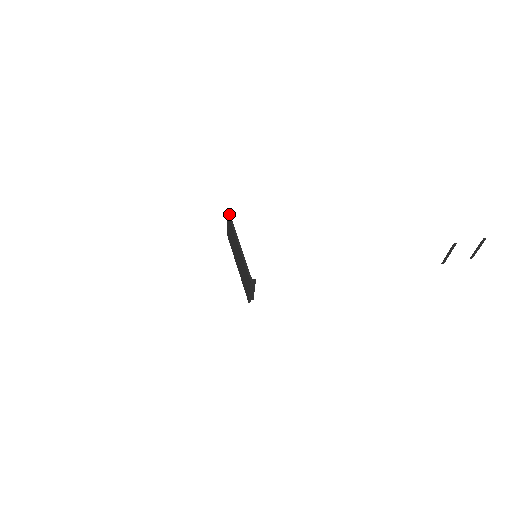
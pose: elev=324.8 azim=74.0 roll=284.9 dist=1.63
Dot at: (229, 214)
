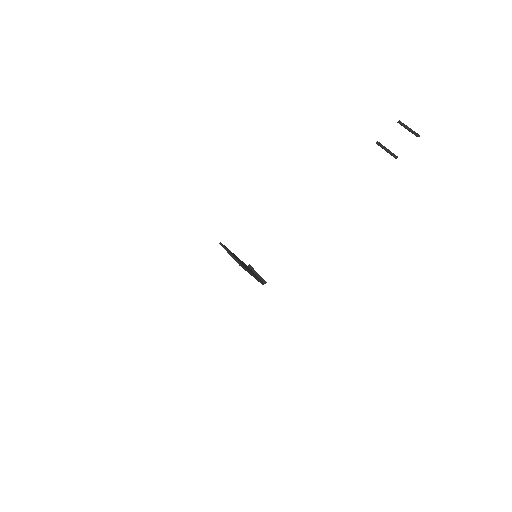
Dot at: (242, 267)
